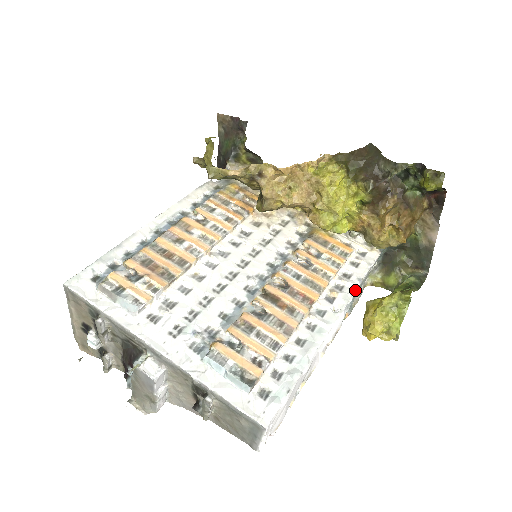
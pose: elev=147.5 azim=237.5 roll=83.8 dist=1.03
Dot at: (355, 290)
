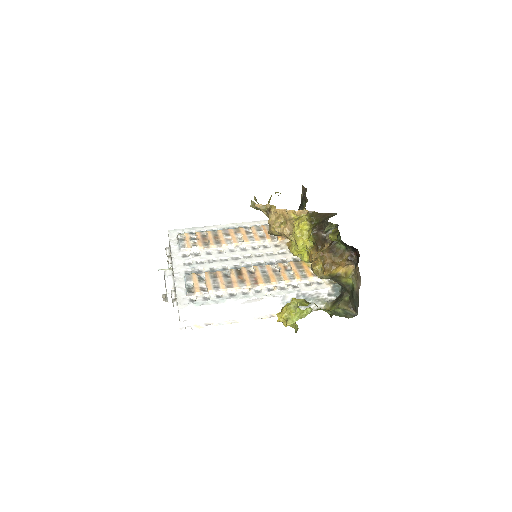
Dot at: (289, 293)
